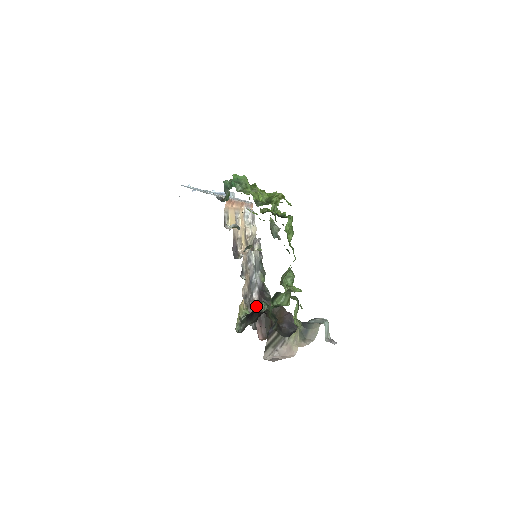
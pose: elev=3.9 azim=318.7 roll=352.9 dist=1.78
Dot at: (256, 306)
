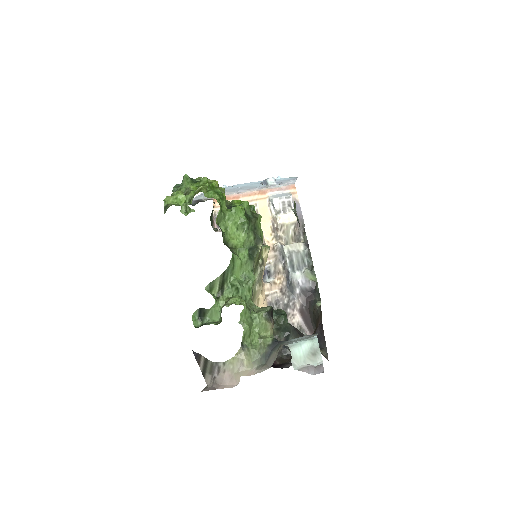
Dot at: occluded
